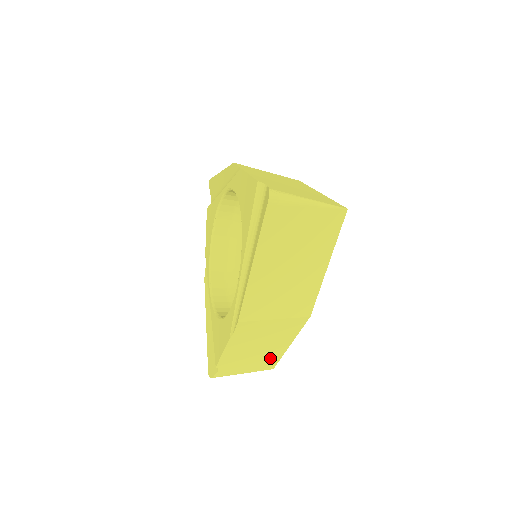
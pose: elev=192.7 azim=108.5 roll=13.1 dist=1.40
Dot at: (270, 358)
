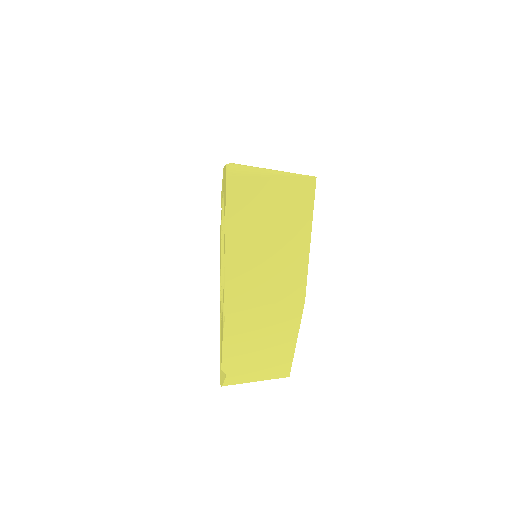
Dot at: (280, 360)
